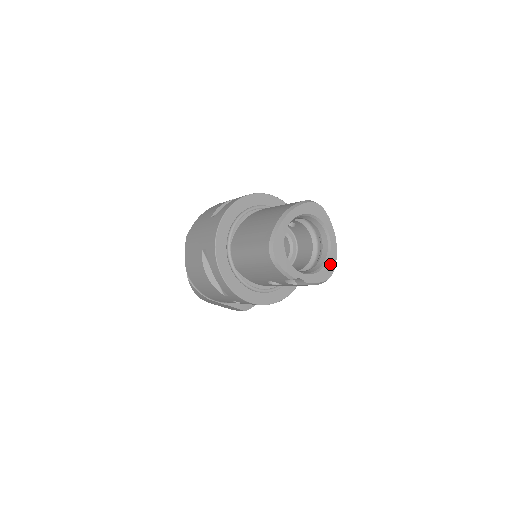
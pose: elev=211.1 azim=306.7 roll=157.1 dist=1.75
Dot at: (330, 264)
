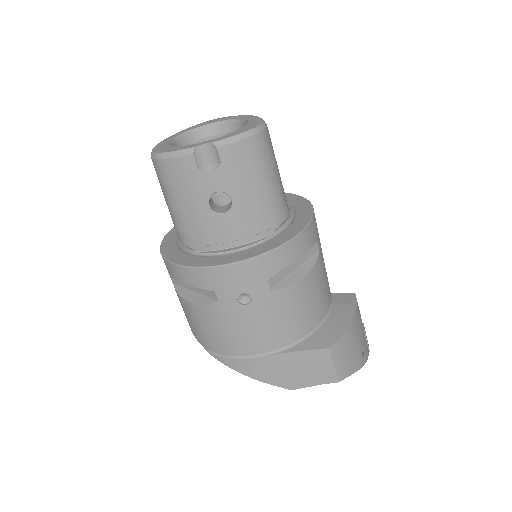
Dot at: (252, 124)
